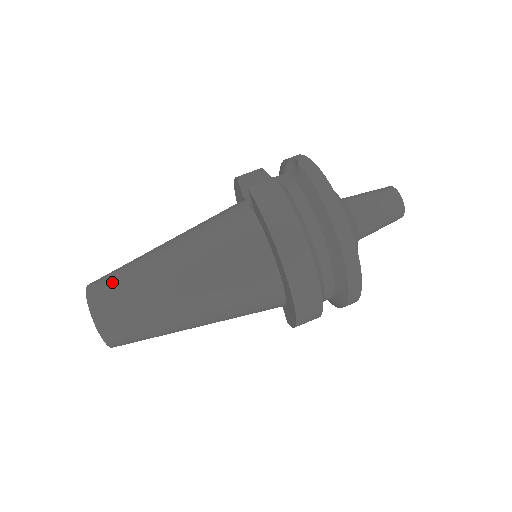
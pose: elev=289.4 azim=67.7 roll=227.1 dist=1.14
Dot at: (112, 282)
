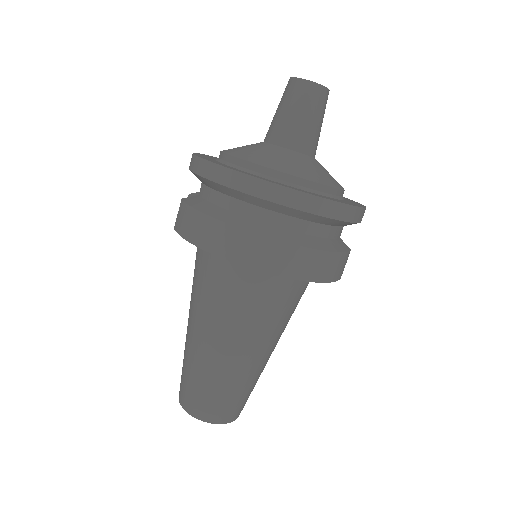
Dot at: (182, 377)
